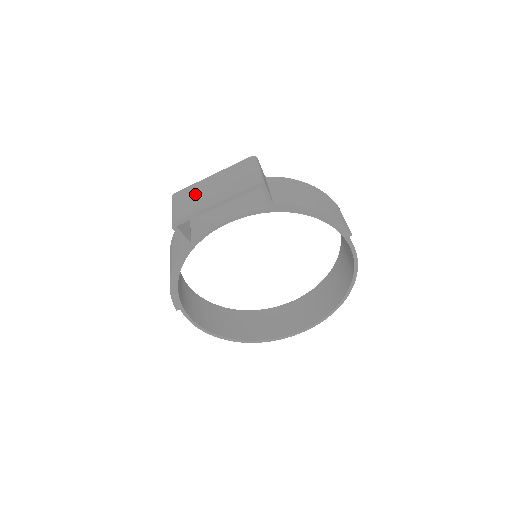
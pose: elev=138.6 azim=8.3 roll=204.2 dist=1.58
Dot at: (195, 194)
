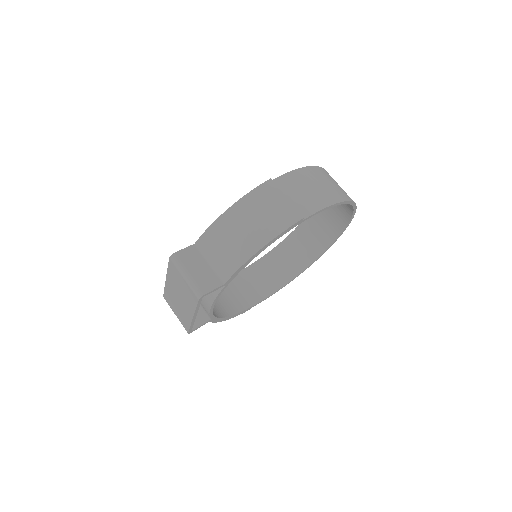
Dot at: (174, 302)
